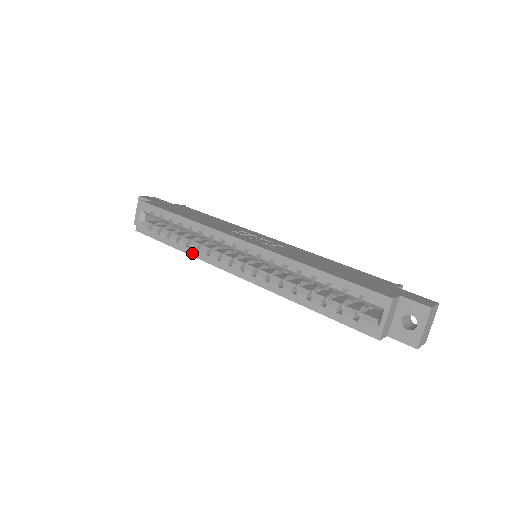
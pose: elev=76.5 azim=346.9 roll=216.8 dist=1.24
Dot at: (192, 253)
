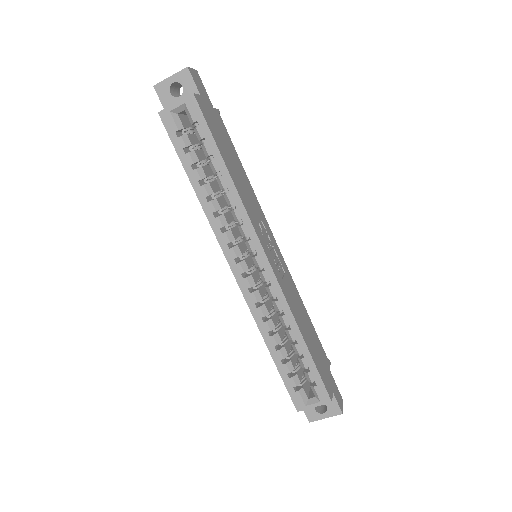
Dot at: (207, 211)
